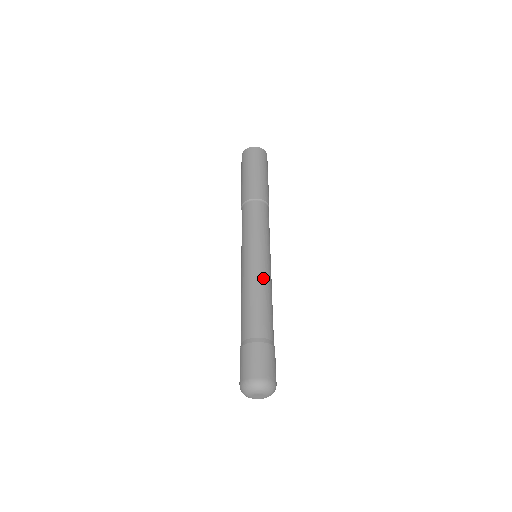
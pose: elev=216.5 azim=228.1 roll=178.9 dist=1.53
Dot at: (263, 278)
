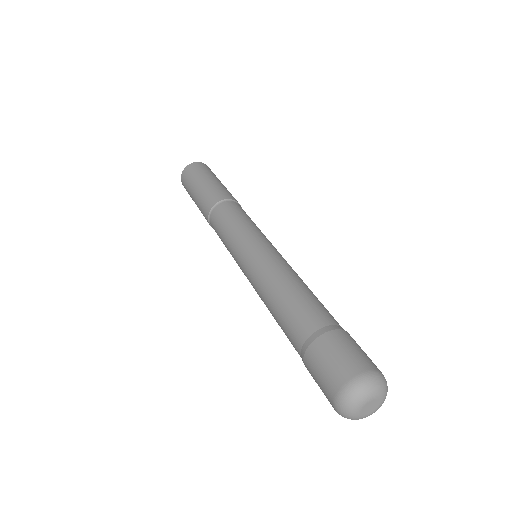
Dot at: (286, 266)
